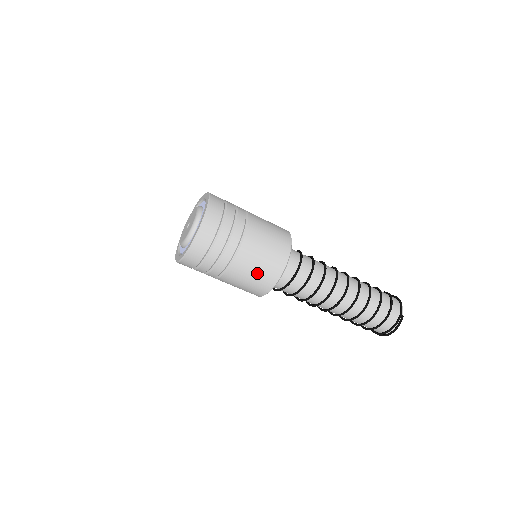
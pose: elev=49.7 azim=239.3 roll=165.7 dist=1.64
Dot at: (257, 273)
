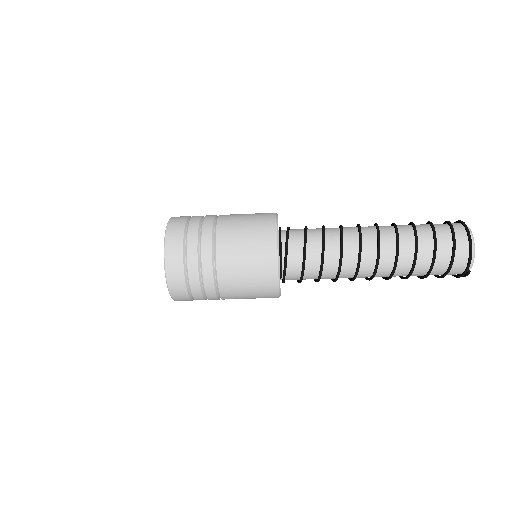
Dot at: occluded
